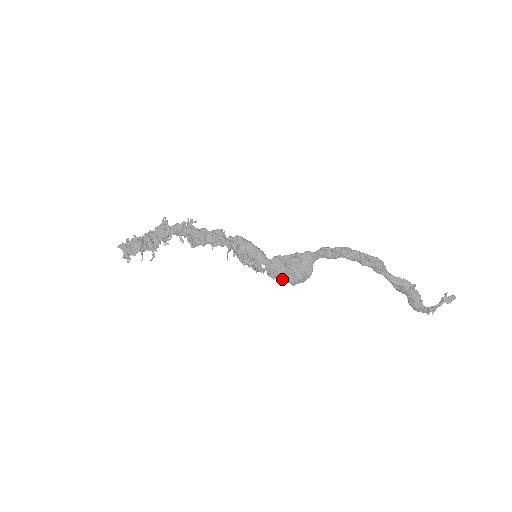
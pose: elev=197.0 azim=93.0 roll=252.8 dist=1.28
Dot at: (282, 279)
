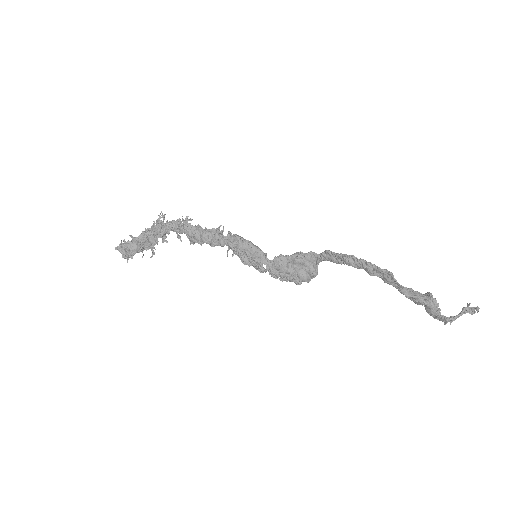
Dot at: (285, 279)
